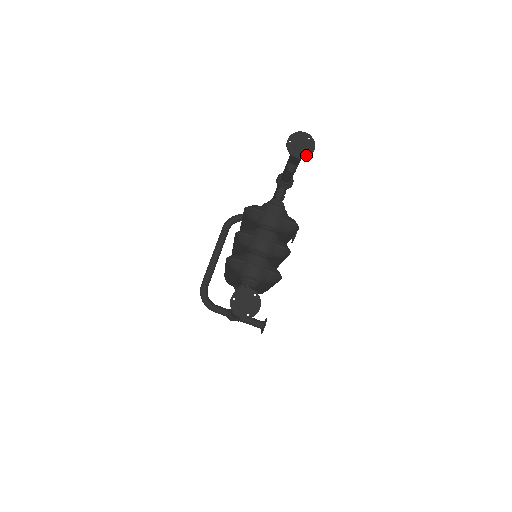
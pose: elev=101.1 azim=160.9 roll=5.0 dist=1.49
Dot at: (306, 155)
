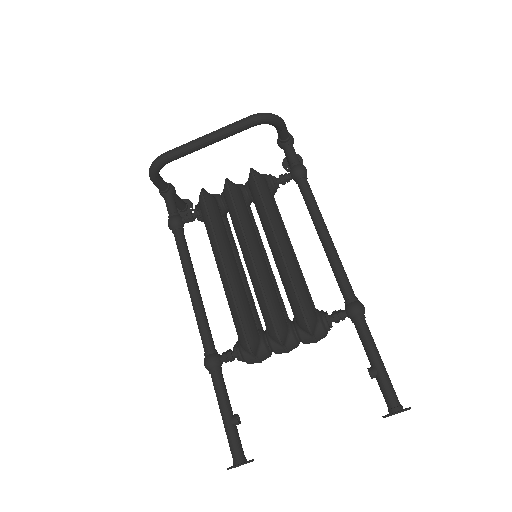
Dot at: occluded
